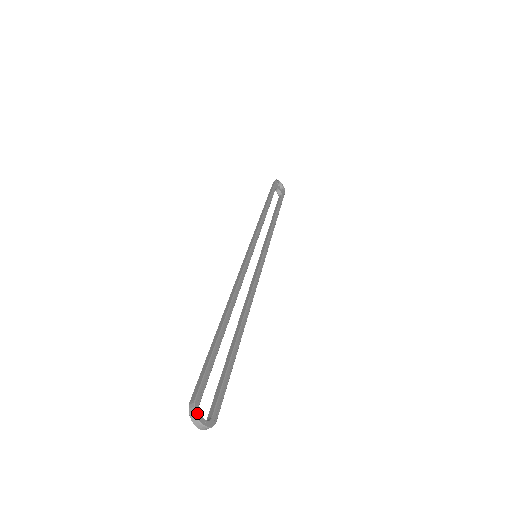
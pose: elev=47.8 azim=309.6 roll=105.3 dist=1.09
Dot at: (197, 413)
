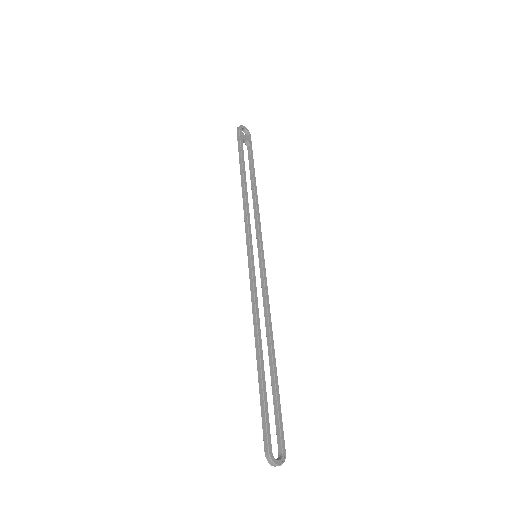
Dot at: (273, 460)
